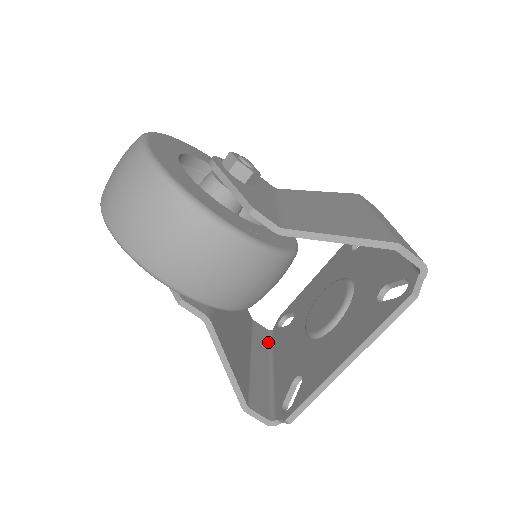
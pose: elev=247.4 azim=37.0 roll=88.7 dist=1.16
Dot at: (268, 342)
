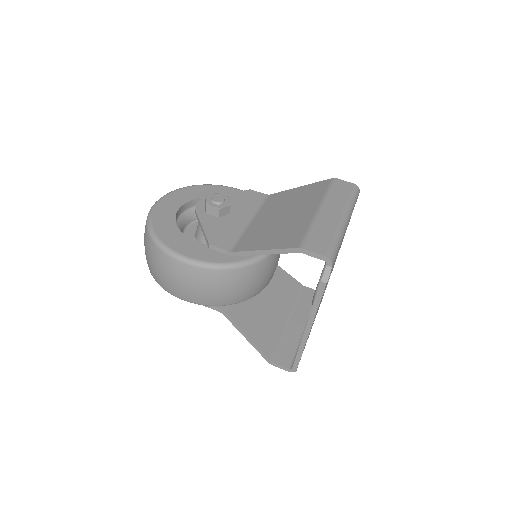
Dot at: occluded
